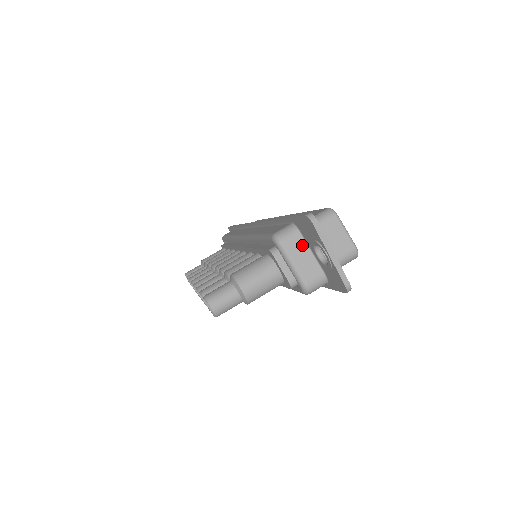
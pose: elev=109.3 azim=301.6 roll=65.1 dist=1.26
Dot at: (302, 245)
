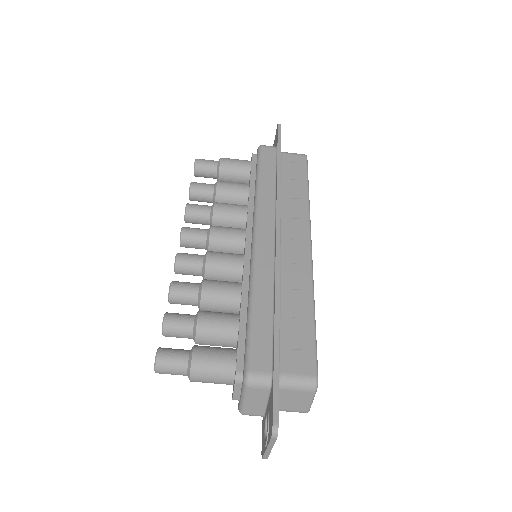
Dot at: (264, 396)
